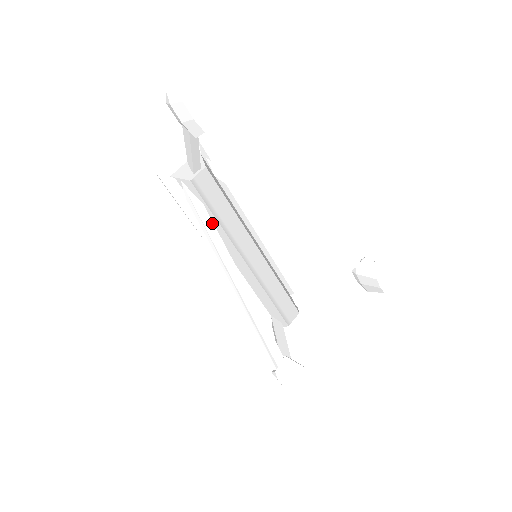
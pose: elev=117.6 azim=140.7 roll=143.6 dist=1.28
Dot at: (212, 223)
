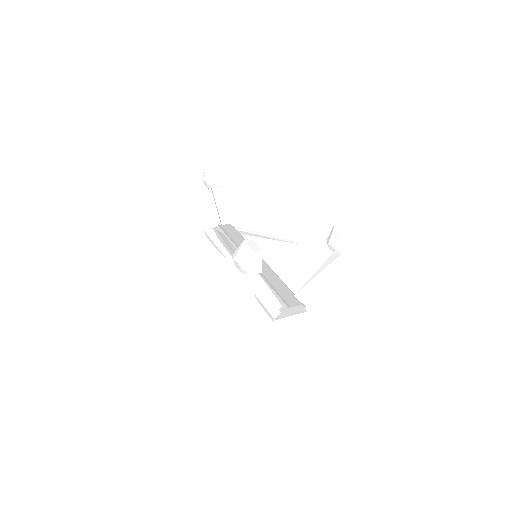
Dot at: occluded
